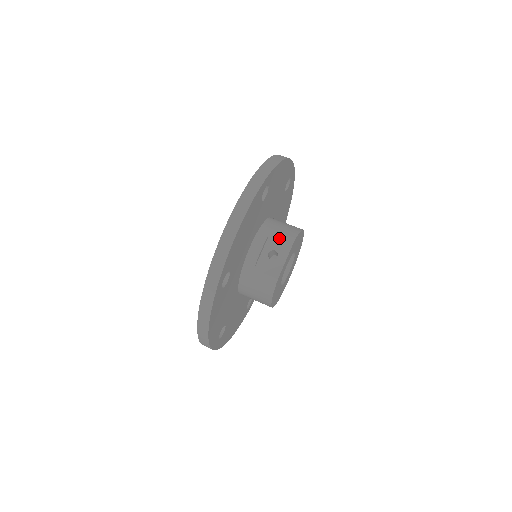
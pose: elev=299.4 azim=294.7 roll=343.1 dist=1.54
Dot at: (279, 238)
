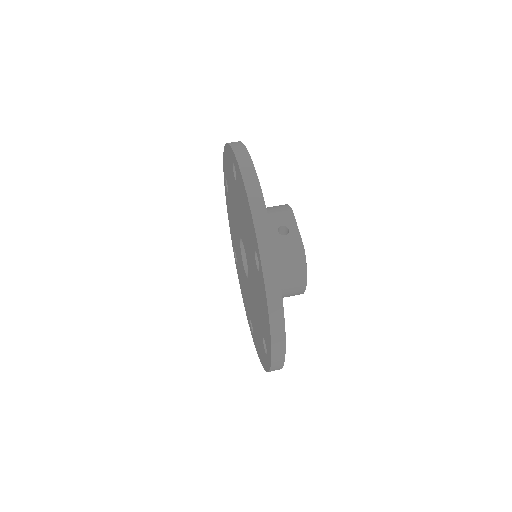
Dot at: (277, 214)
